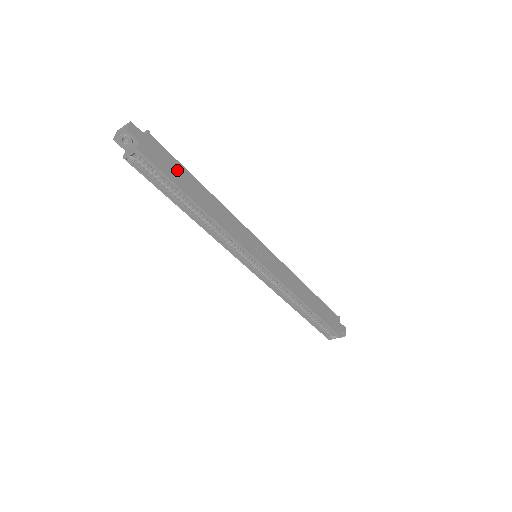
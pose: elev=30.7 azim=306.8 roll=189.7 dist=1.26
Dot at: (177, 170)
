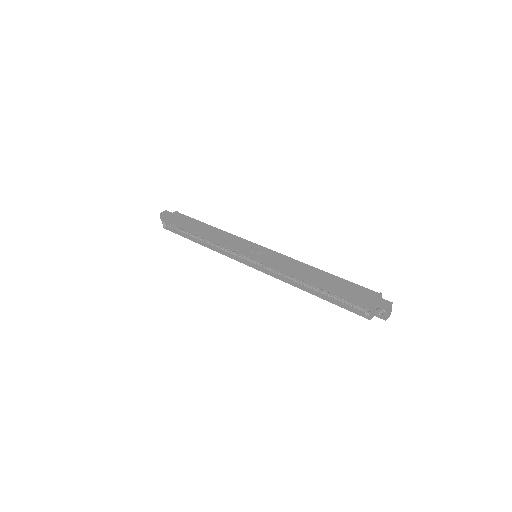
Dot at: (188, 221)
